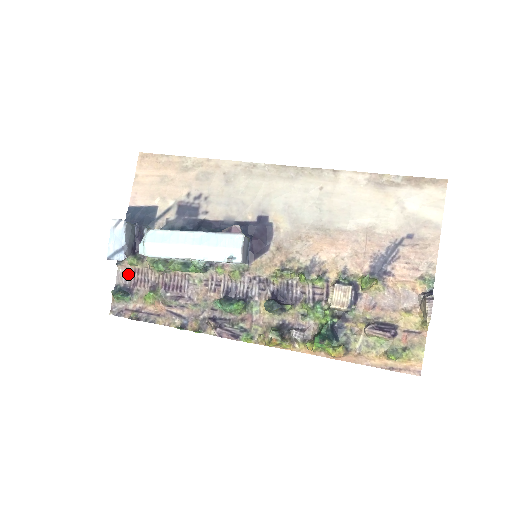
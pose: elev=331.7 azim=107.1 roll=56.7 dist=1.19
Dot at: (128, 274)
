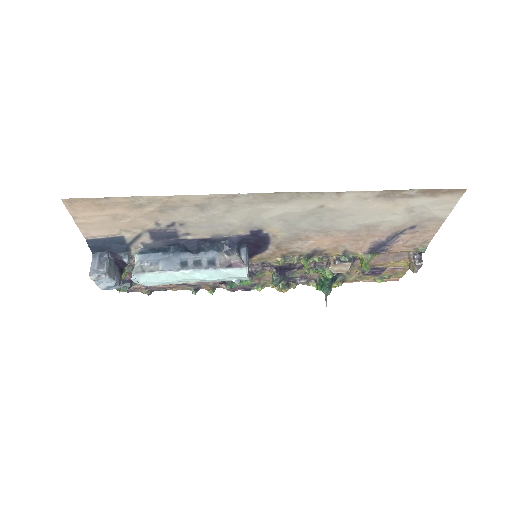
Dot at: occluded
